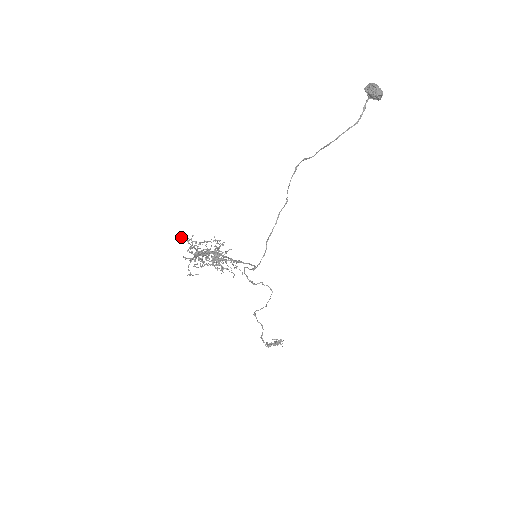
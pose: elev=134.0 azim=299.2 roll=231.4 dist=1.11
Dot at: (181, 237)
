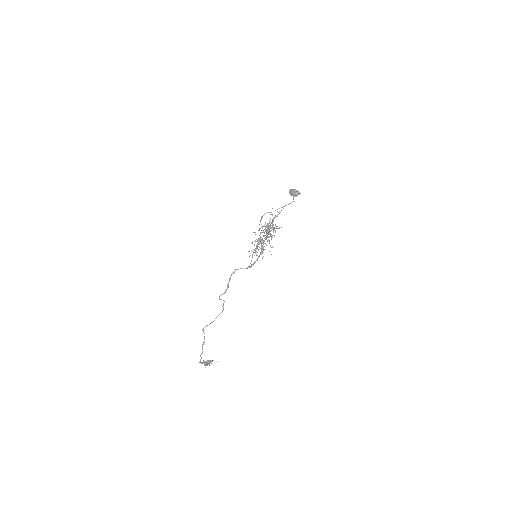
Dot at: occluded
